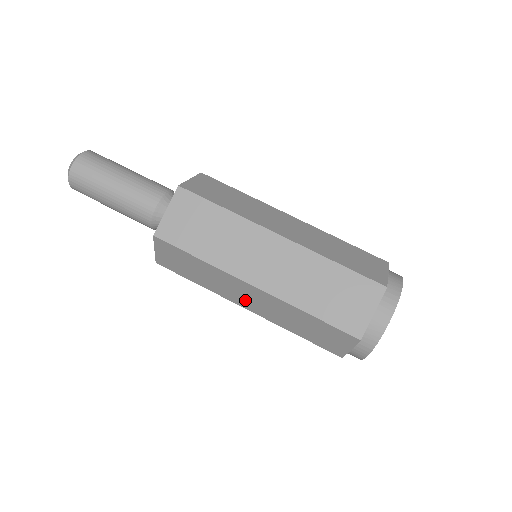
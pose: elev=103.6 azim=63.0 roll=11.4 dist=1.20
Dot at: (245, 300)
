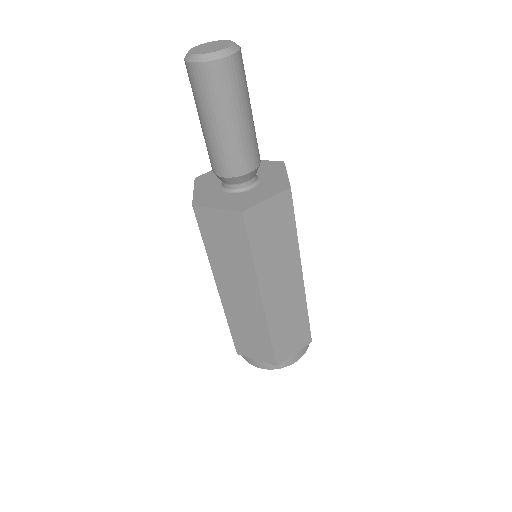
Dot at: occluded
